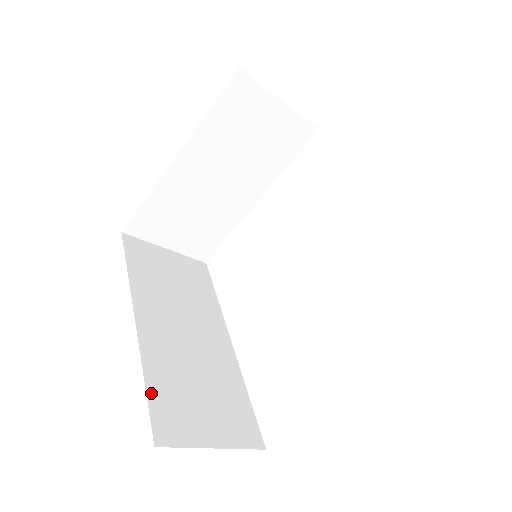
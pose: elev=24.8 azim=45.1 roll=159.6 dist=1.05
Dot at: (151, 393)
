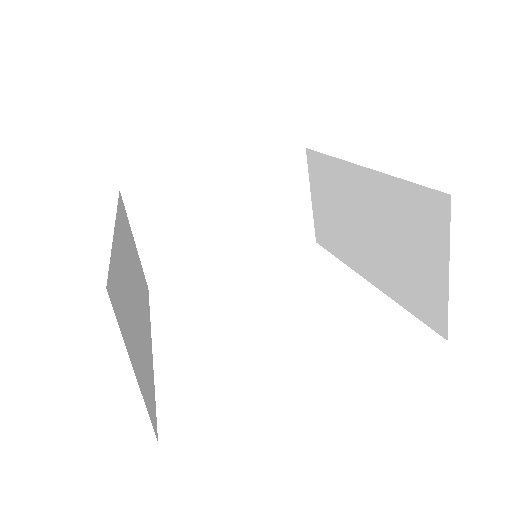
Dot at: (112, 265)
